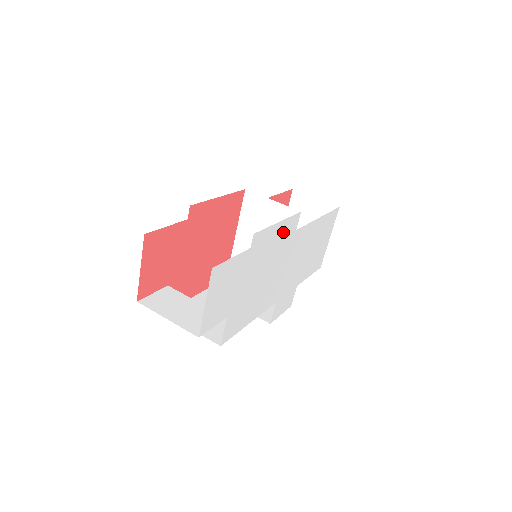
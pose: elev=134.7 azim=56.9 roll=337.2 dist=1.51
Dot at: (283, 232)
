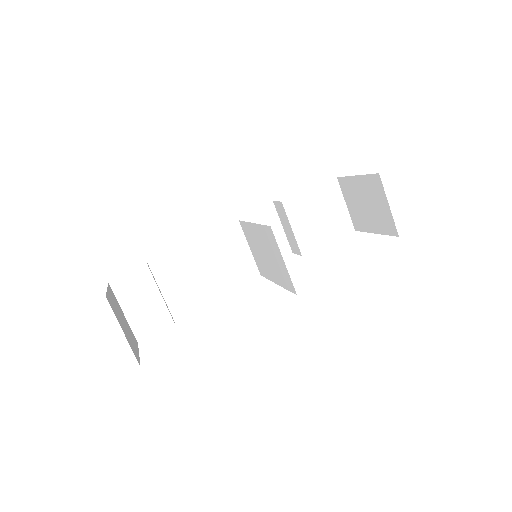
Dot at: occluded
